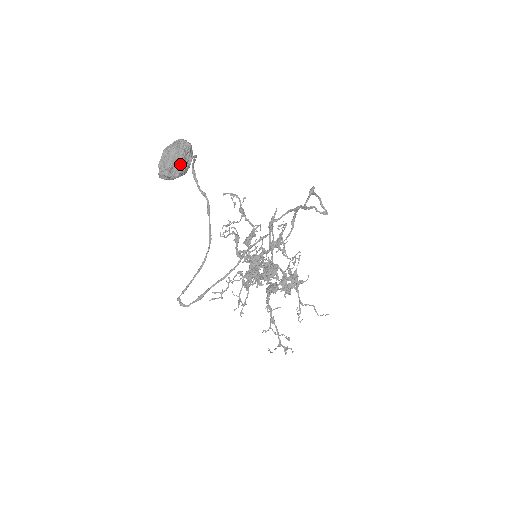
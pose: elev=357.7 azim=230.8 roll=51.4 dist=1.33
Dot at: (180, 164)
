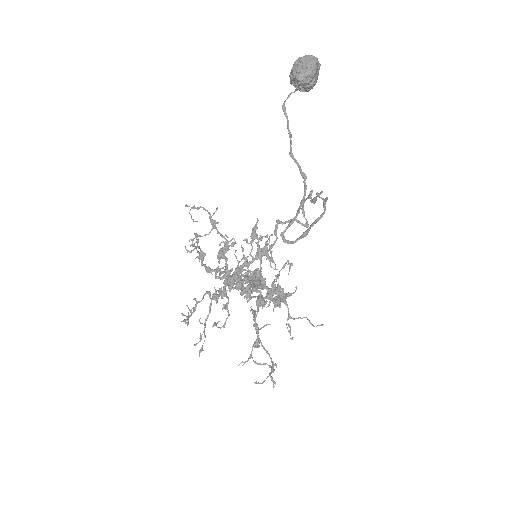
Dot at: (317, 74)
